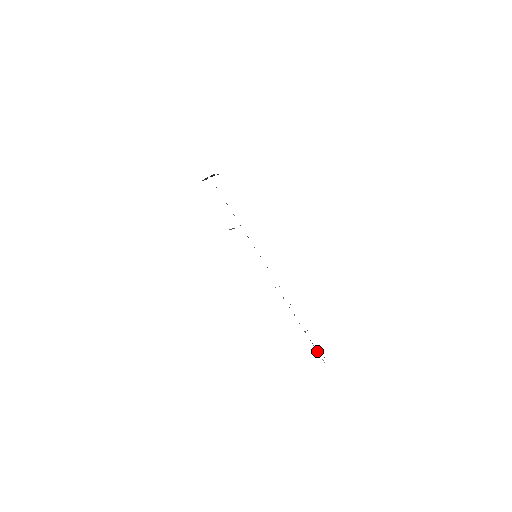
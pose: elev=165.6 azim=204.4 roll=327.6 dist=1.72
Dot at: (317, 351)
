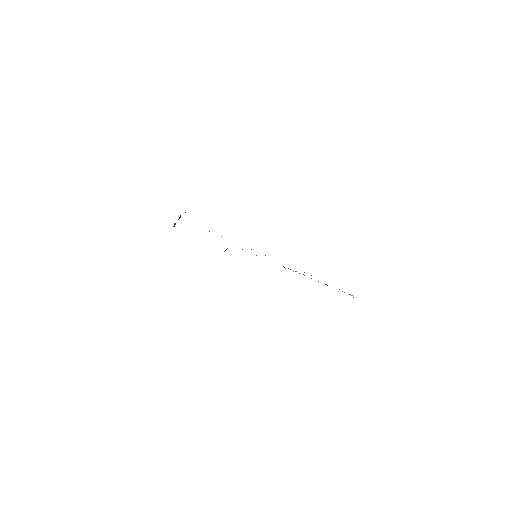
Dot at: (342, 291)
